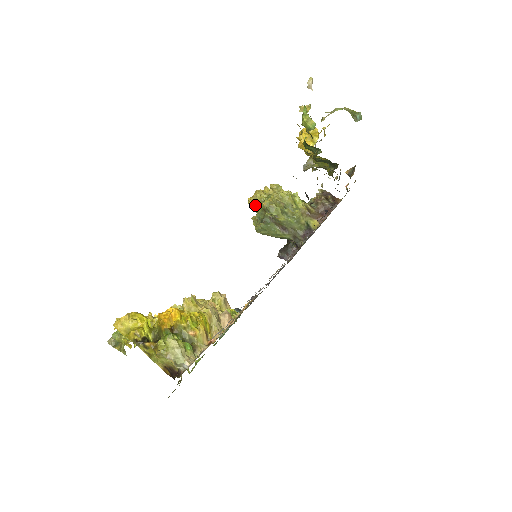
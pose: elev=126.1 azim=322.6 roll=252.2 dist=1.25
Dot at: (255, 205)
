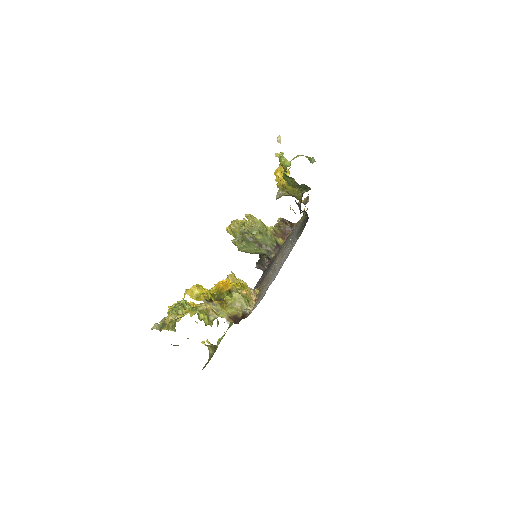
Dot at: (234, 230)
